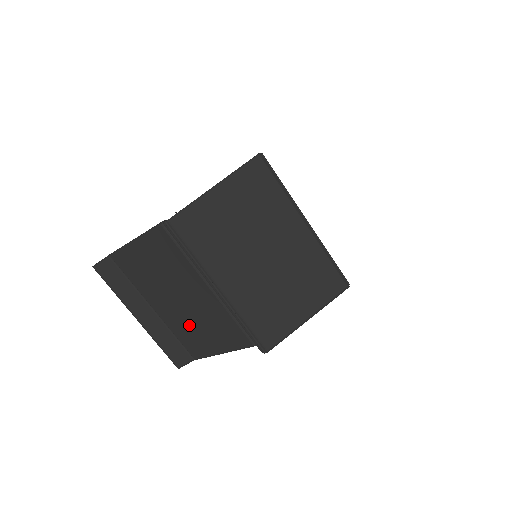
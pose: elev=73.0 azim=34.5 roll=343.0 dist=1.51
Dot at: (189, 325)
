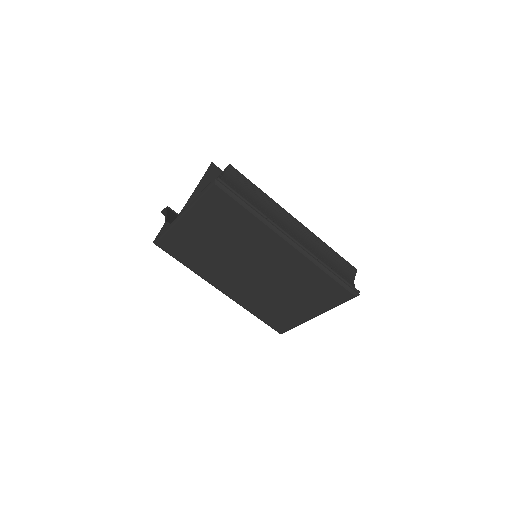
Dot at: occluded
